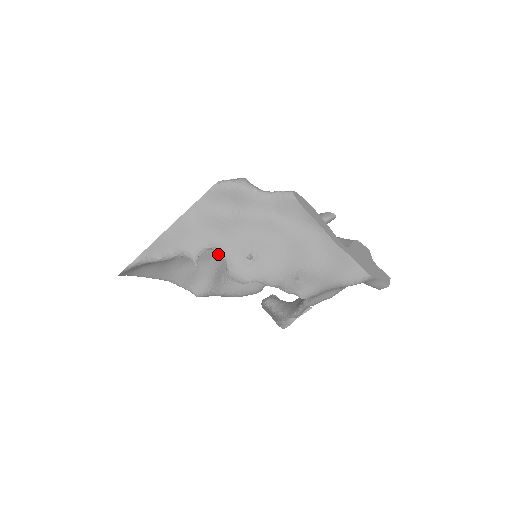
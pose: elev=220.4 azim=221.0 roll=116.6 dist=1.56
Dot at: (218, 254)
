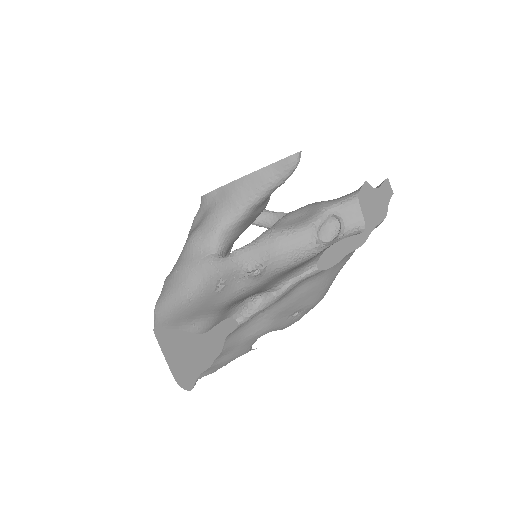
Dot at: occluded
